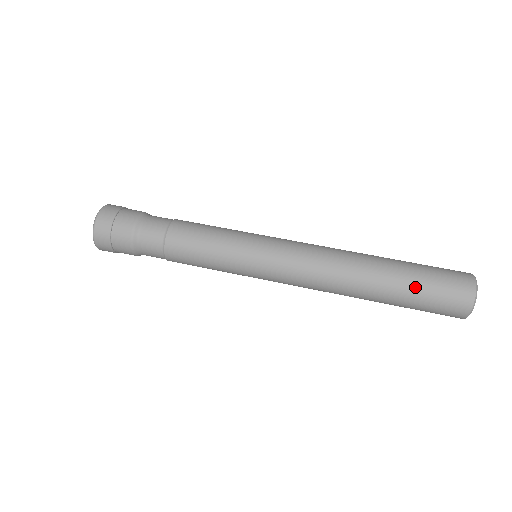
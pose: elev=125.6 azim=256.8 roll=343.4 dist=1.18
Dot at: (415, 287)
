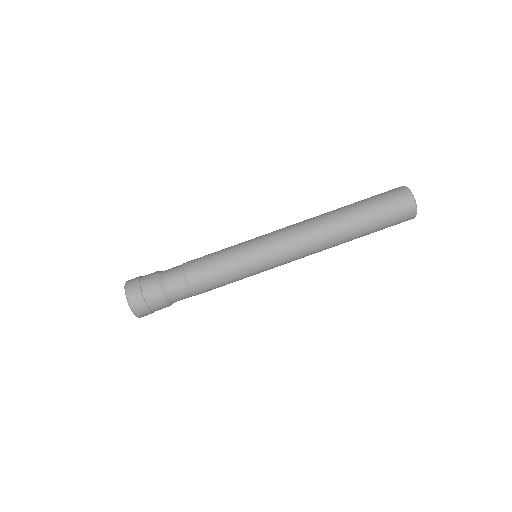
Dot at: occluded
